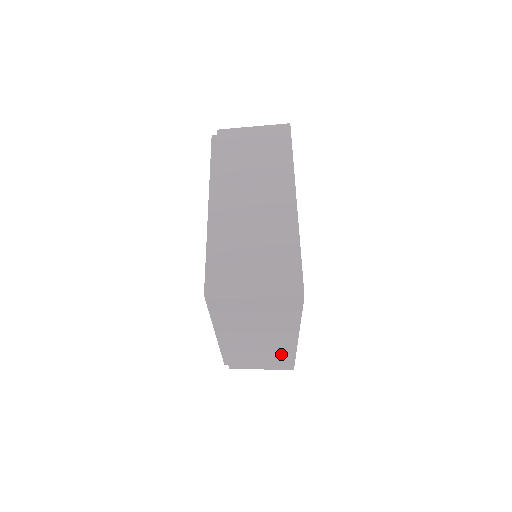
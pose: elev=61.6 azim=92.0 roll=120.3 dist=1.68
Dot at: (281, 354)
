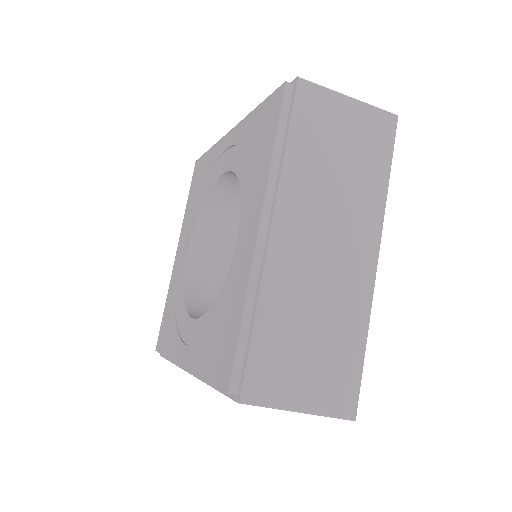
Dot at: occluded
